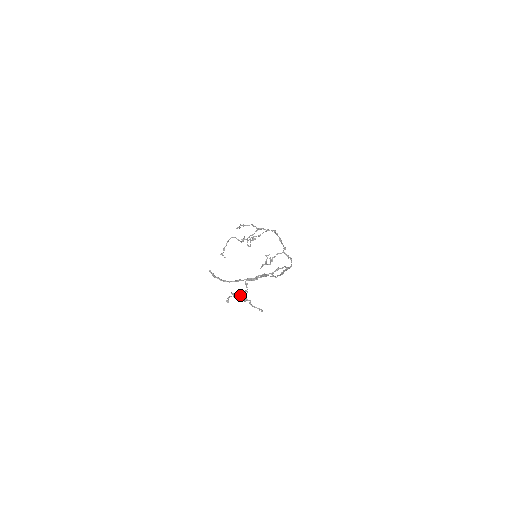
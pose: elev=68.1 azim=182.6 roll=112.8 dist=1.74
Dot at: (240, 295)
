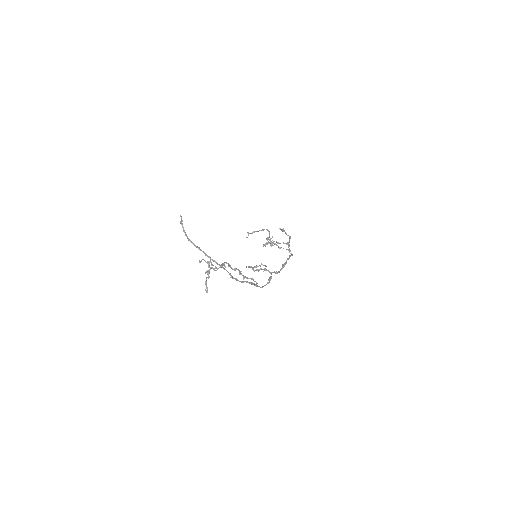
Dot at: (212, 267)
